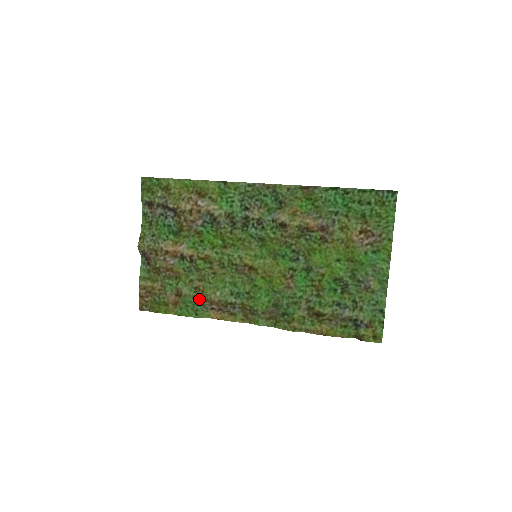
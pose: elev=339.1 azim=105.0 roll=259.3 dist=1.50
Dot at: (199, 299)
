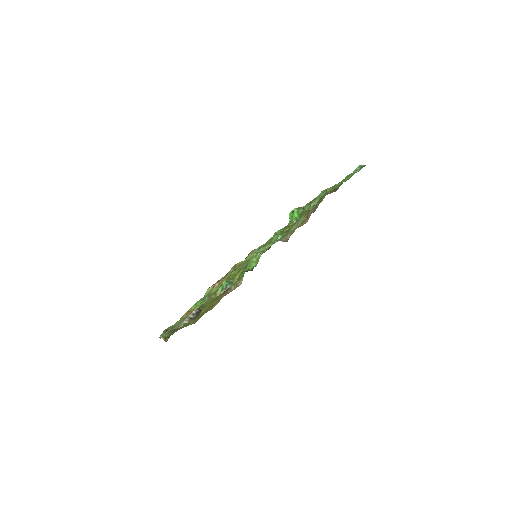
Dot at: occluded
